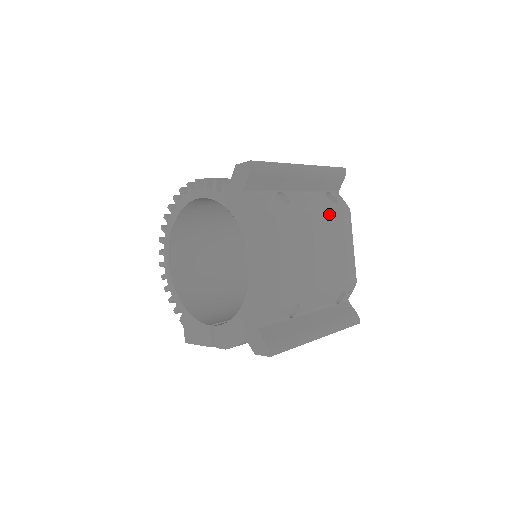
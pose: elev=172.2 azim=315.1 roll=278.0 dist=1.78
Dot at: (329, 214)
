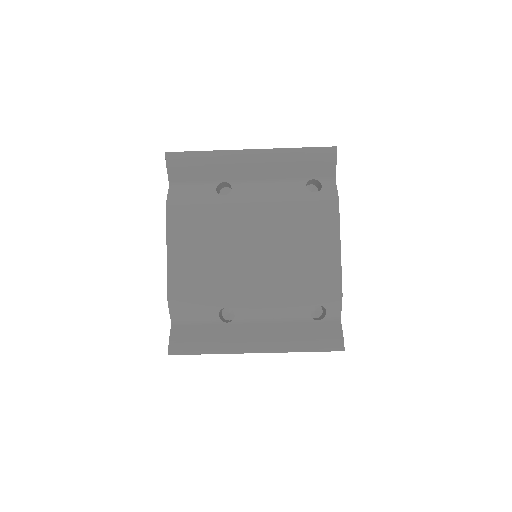
Dot at: (292, 206)
